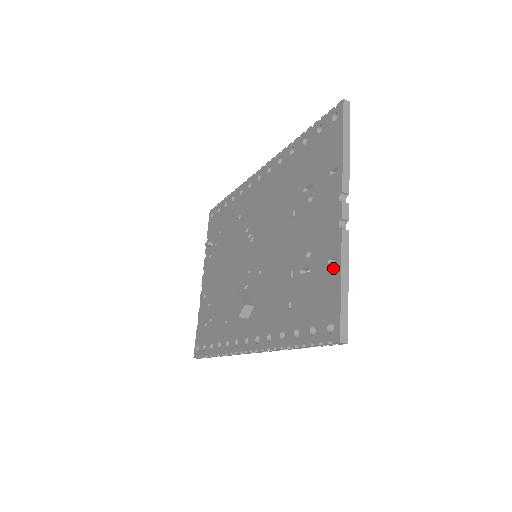
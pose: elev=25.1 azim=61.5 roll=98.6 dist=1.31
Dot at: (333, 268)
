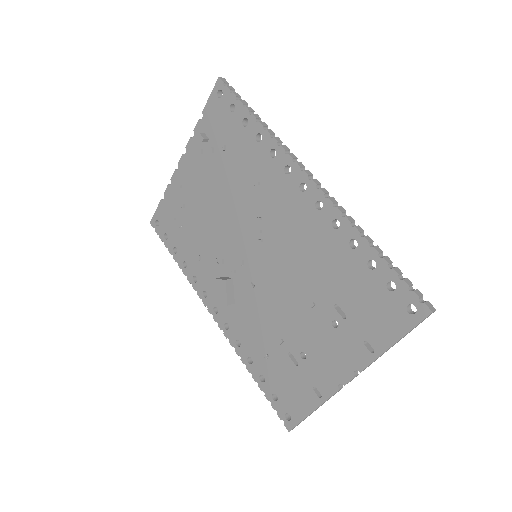
Dot at: (314, 397)
